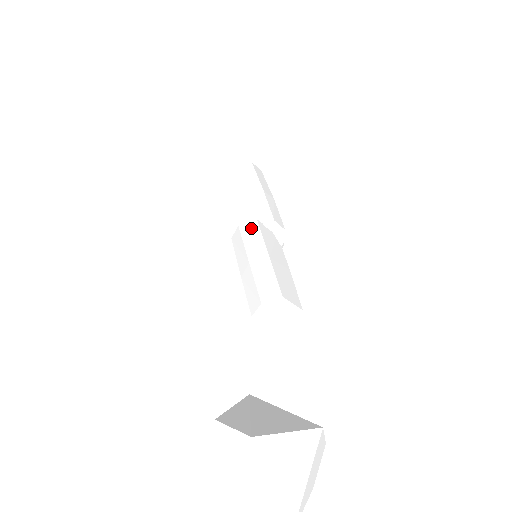
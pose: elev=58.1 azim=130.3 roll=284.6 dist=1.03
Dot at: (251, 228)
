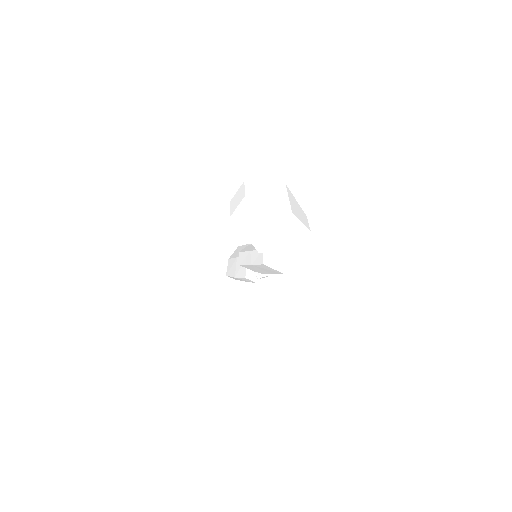
Dot at: (246, 248)
